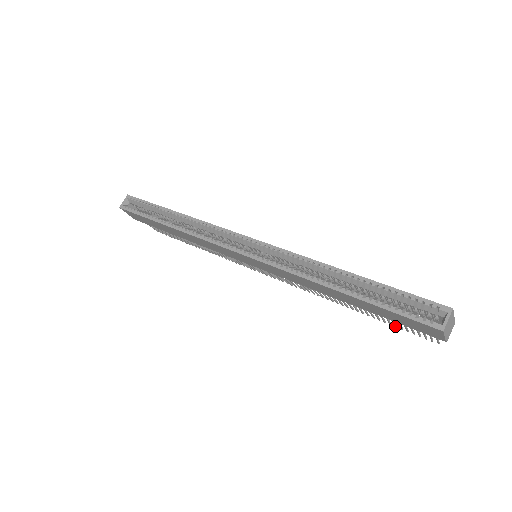
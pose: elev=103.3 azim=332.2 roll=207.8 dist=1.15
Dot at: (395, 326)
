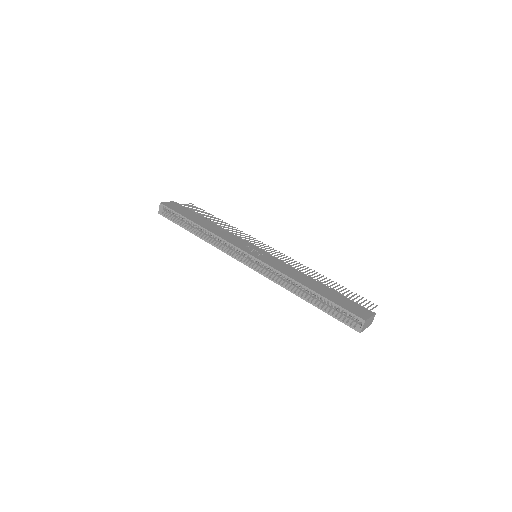
Dot at: occluded
